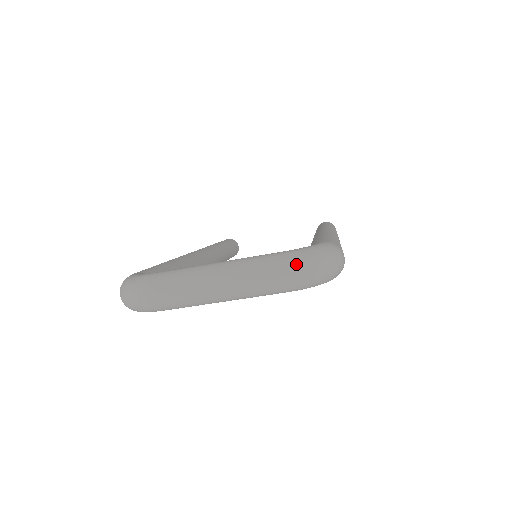
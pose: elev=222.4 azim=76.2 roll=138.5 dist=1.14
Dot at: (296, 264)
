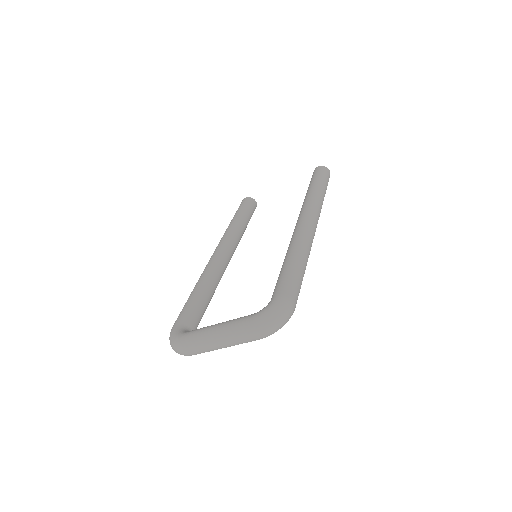
Dot at: (258, 329)
